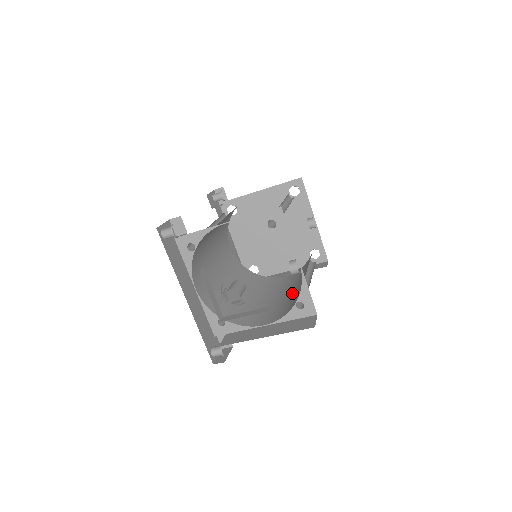
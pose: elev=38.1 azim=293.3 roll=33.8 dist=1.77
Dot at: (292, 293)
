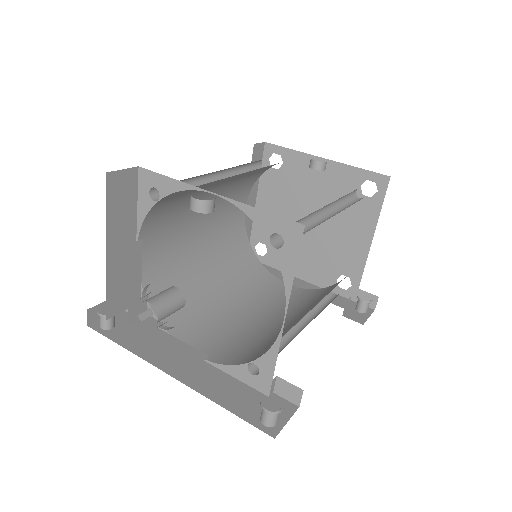
Dot at: occluded
